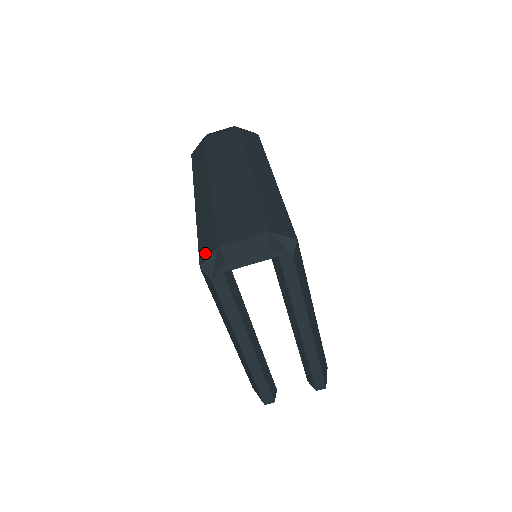
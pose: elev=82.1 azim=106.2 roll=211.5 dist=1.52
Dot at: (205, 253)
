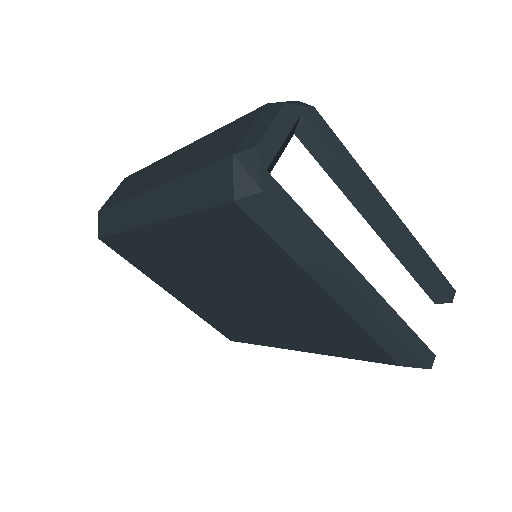
Dot at: (223, 187)
